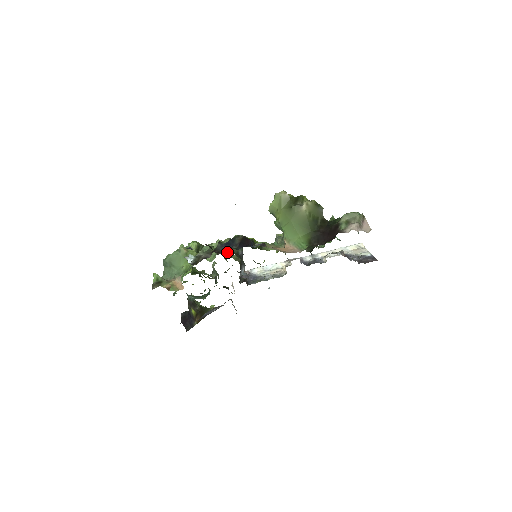
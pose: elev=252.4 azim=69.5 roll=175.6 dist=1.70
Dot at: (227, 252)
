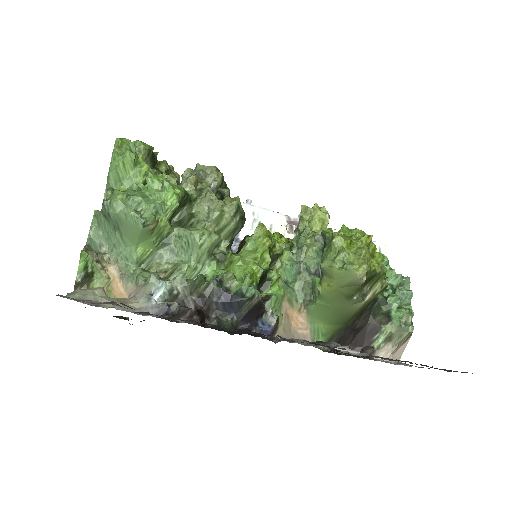
Dot at: occluded
